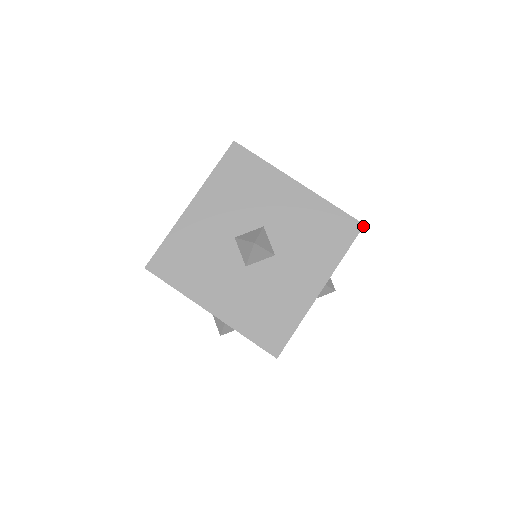
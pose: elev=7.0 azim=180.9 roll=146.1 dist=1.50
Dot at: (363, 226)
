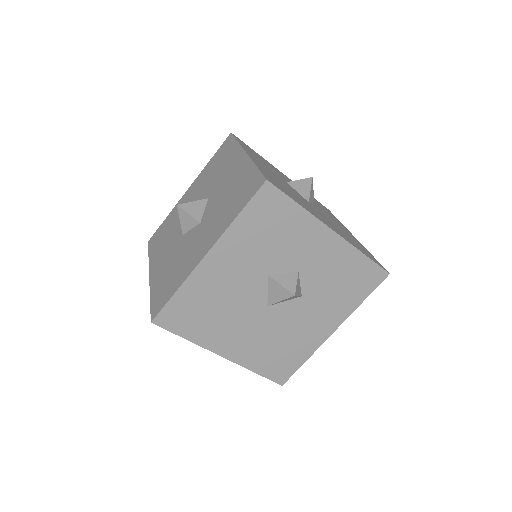
Dot at: (231, 133)
